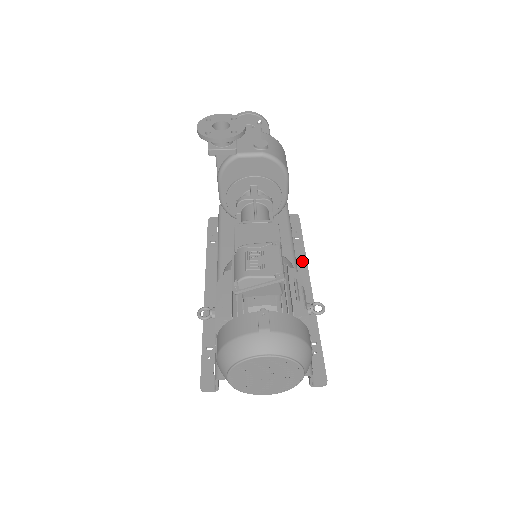
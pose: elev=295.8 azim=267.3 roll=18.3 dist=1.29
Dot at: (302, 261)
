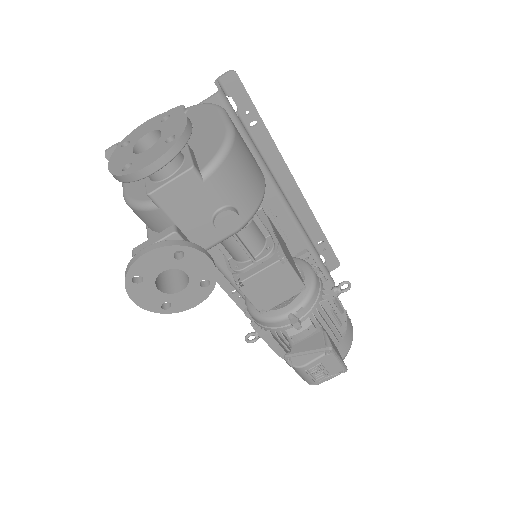
Dot at: (276, 160)
